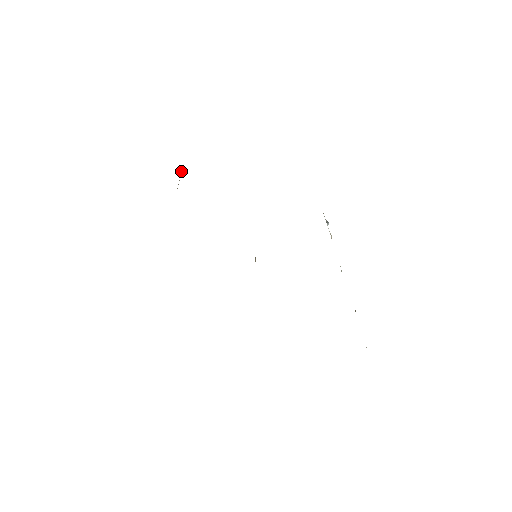
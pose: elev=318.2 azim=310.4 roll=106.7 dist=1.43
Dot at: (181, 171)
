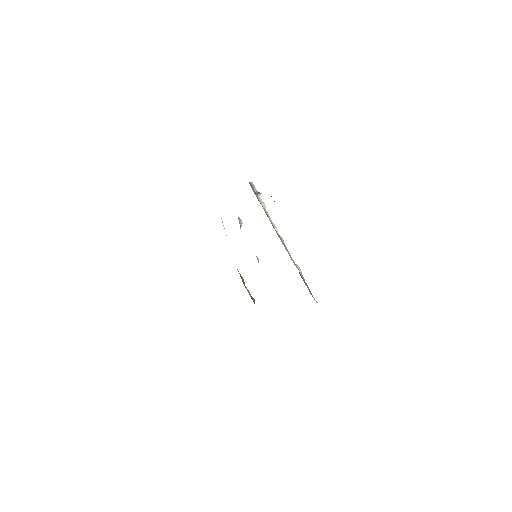
Dot at: occluded
